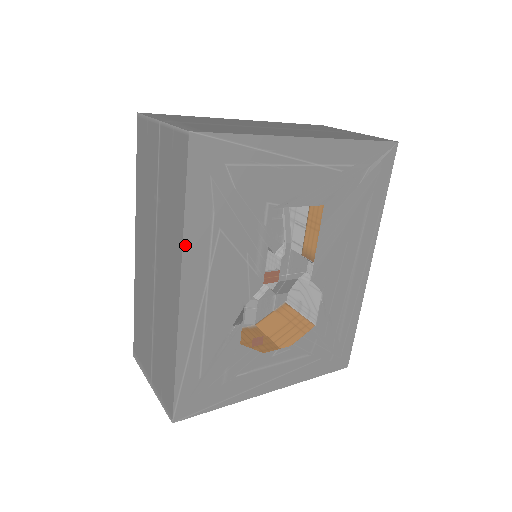
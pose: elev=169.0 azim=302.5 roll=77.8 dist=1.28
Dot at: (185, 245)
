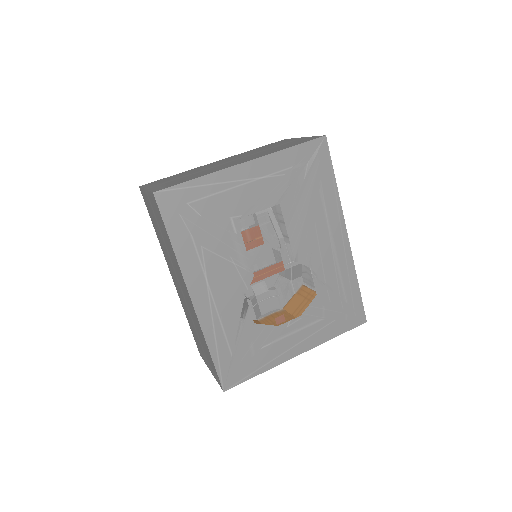
Dot at: (181, 265)
